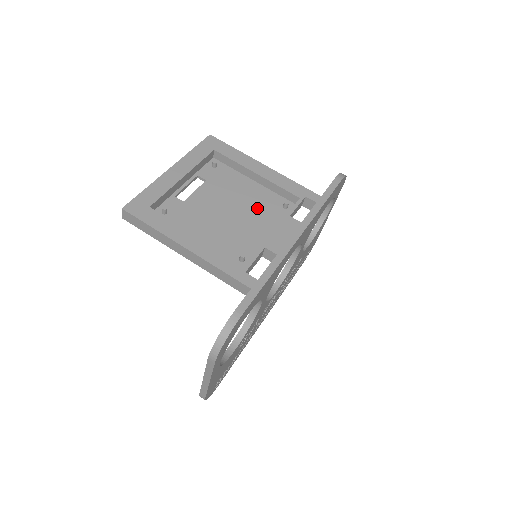
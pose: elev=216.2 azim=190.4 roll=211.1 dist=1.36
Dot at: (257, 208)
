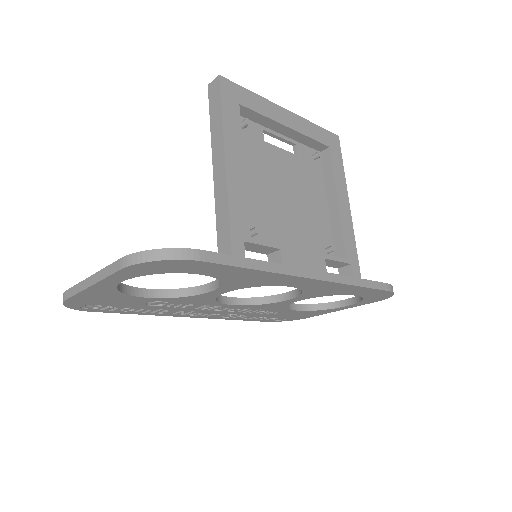
Dot at: (307, 222)
